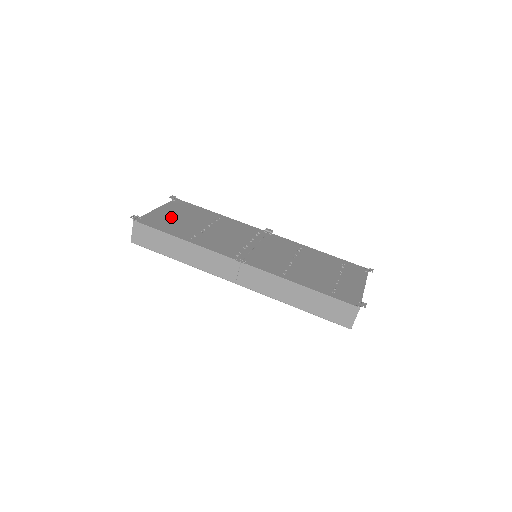
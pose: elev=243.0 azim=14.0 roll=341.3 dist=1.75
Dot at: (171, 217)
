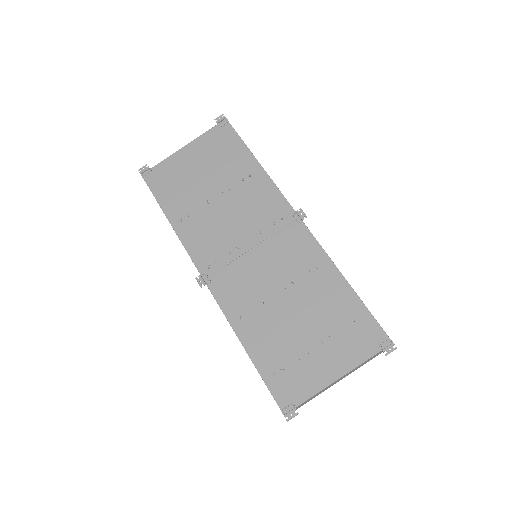
Dot at: (187, 169)
